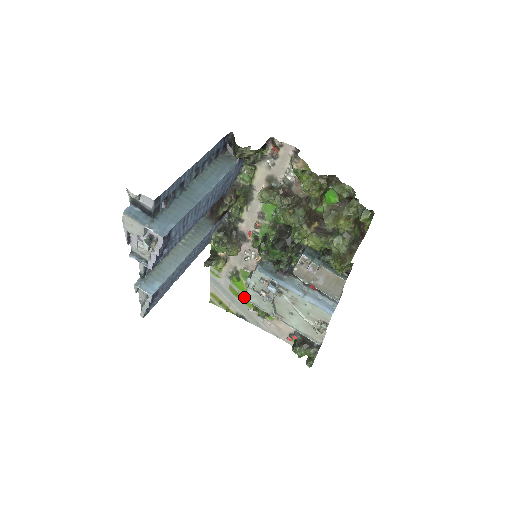
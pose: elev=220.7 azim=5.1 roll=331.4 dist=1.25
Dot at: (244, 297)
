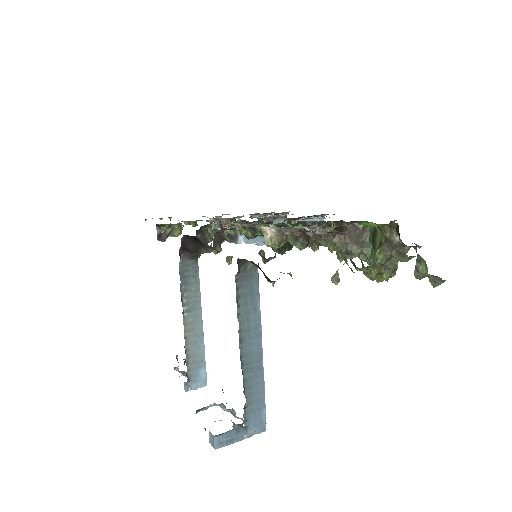
Dot at: occluded
